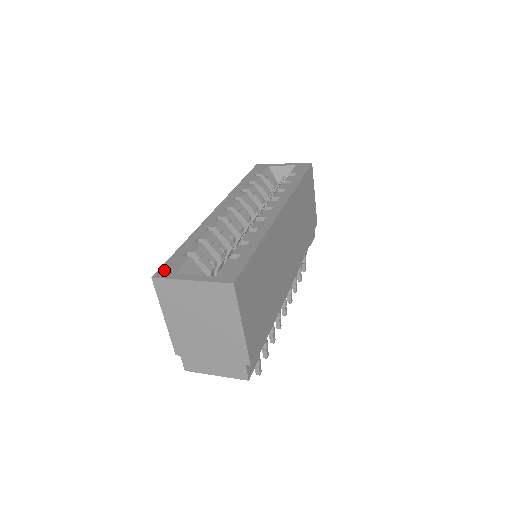
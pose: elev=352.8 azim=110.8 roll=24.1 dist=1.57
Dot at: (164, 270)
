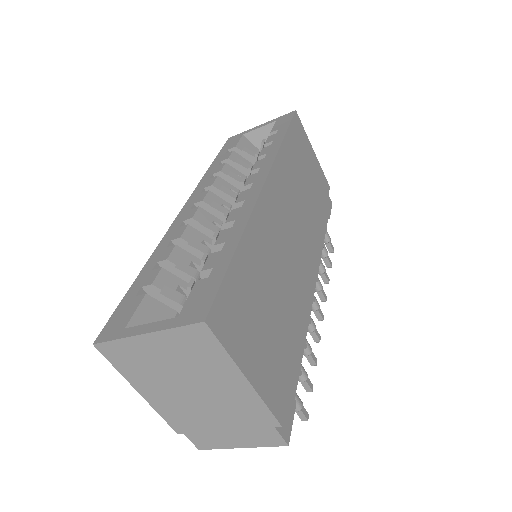
Dot at: (110, 327)
